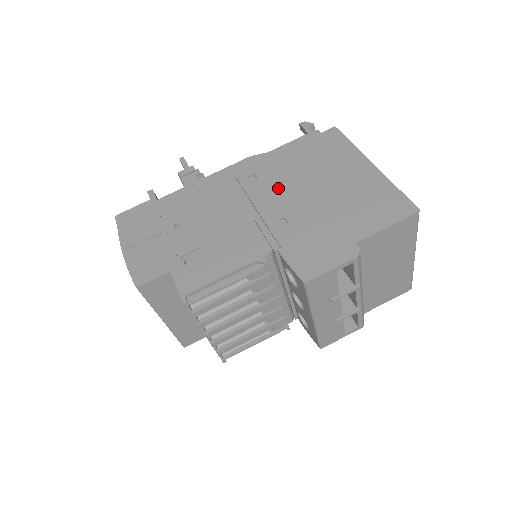
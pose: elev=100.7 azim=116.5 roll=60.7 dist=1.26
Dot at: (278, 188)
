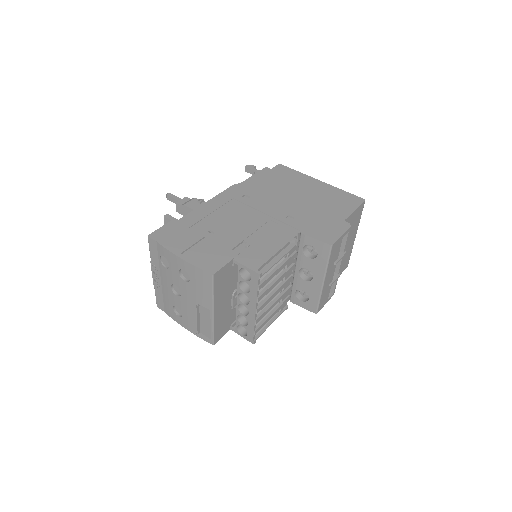
Dot at: (270, 200)
